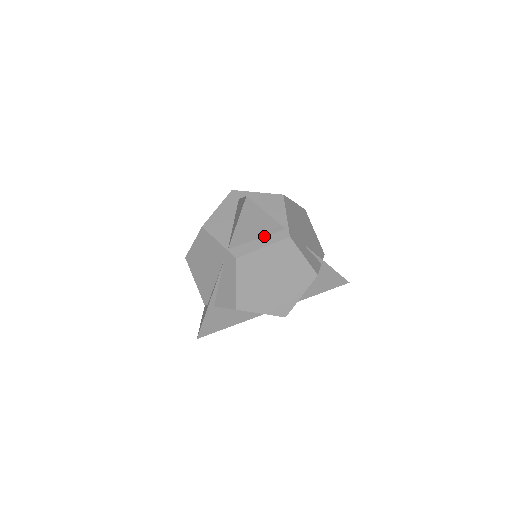
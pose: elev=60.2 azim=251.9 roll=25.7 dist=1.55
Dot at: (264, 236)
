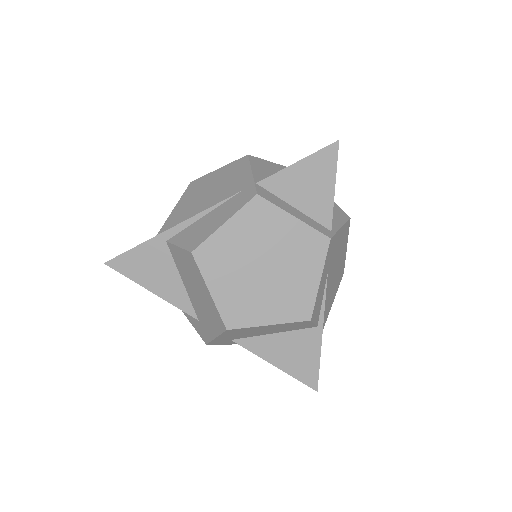
Dot at: (304, 213)
